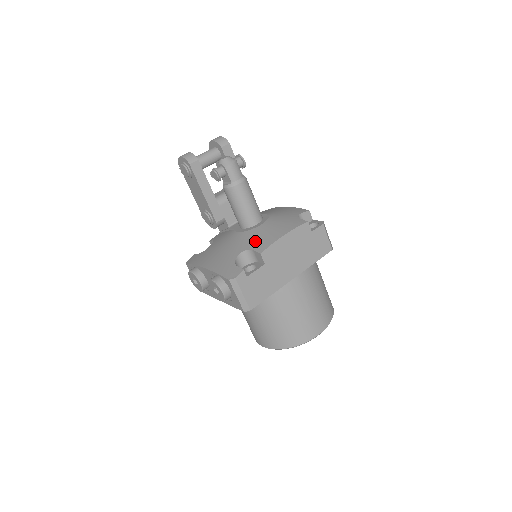
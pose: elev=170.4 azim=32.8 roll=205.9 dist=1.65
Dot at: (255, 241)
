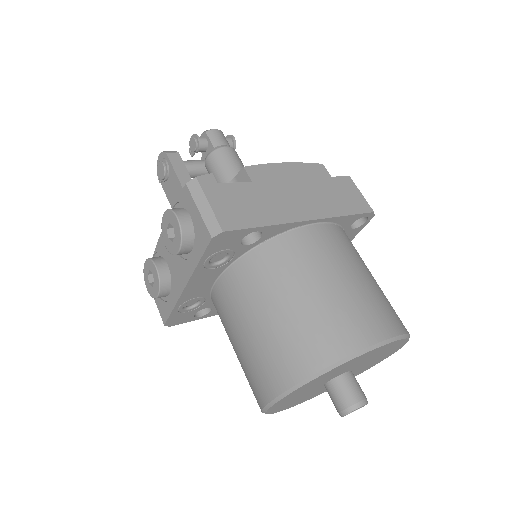
Dot at: occluded
